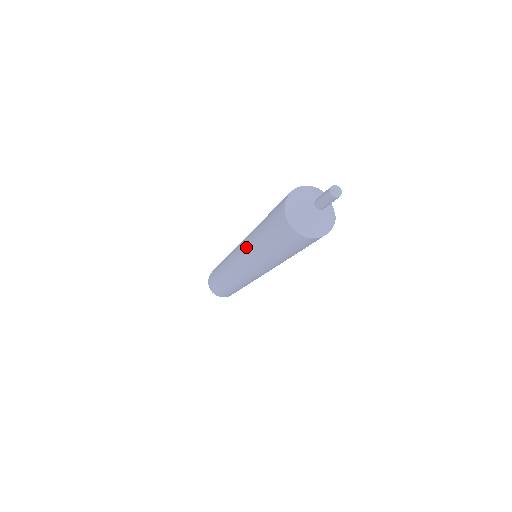
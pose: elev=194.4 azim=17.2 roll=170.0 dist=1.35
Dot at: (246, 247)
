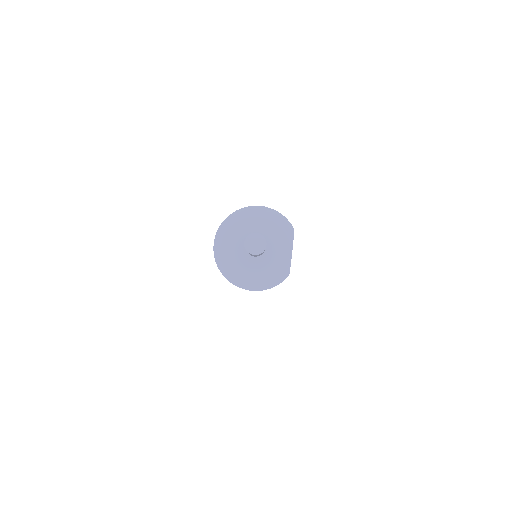
Dot at: occluded
